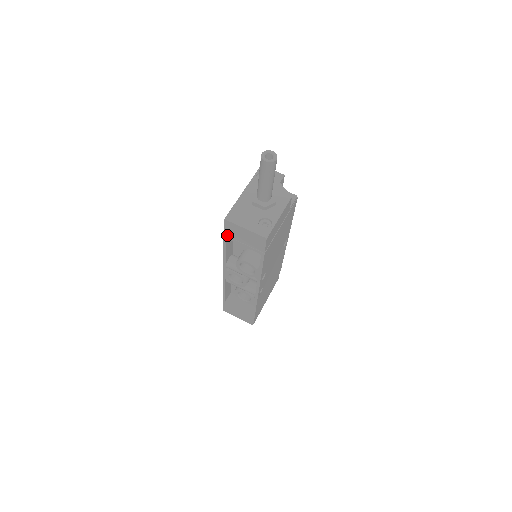
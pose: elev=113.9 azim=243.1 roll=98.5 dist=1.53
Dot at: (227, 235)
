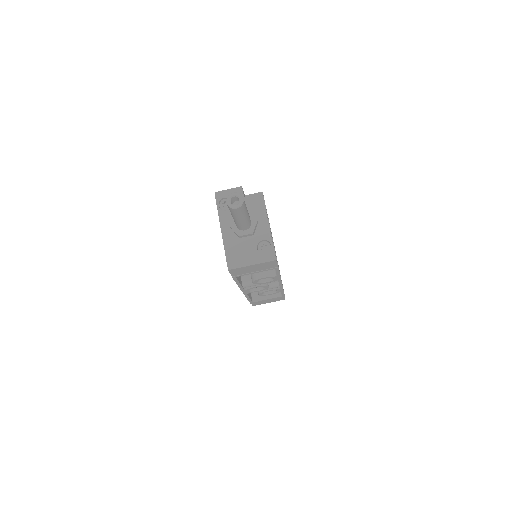
Dot at: (236, 275)
